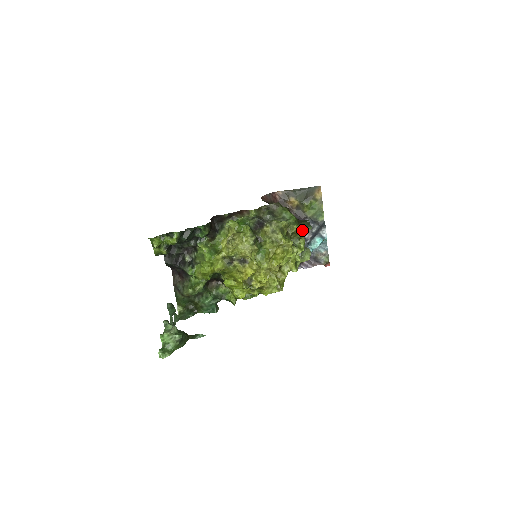
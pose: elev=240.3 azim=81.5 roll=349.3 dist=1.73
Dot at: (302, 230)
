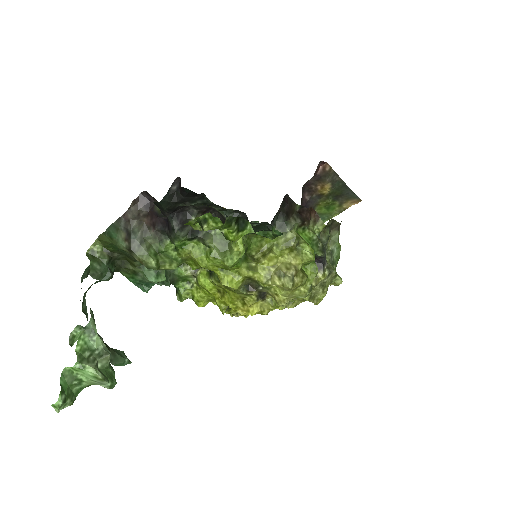
Dot at: occluded
